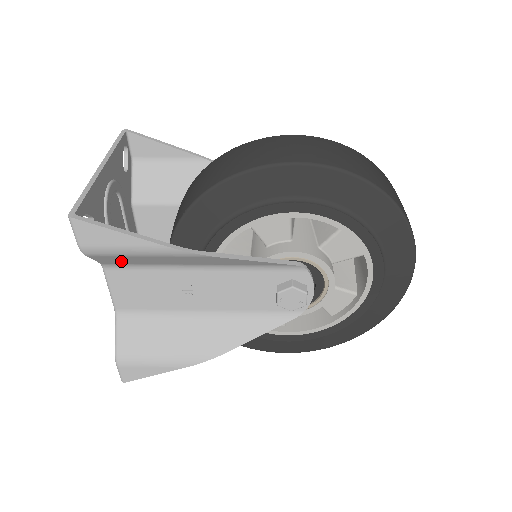
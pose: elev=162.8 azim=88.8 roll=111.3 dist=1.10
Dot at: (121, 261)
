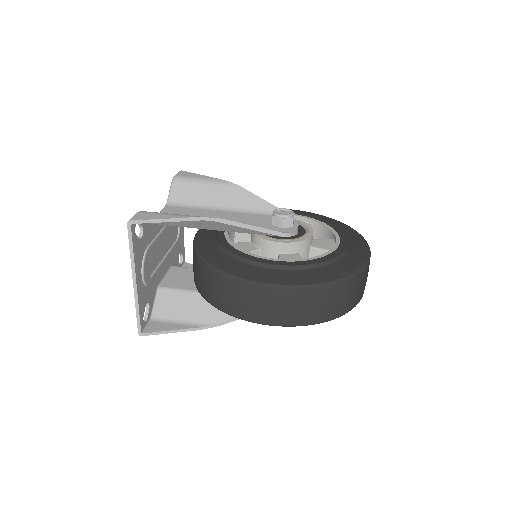
Dot at: (169, 302)
